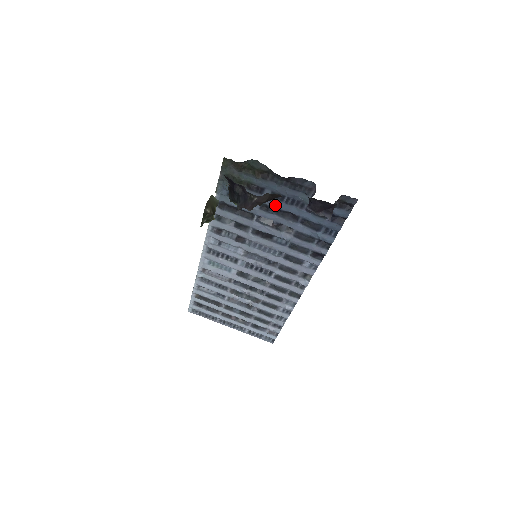
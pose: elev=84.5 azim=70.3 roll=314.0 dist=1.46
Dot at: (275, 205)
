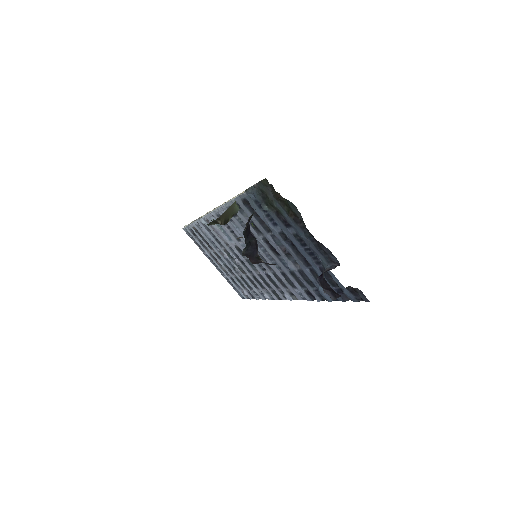
Dot at: (294, 243)
